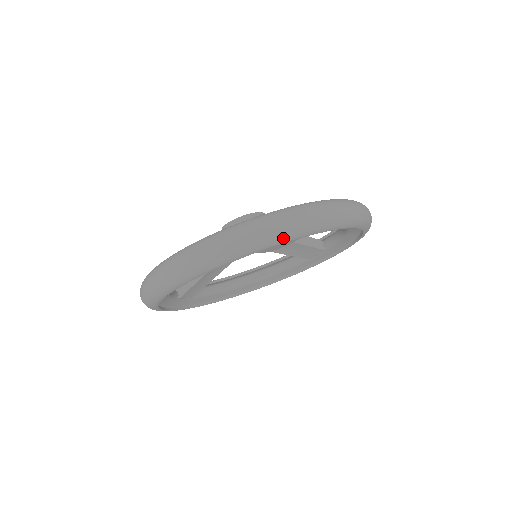
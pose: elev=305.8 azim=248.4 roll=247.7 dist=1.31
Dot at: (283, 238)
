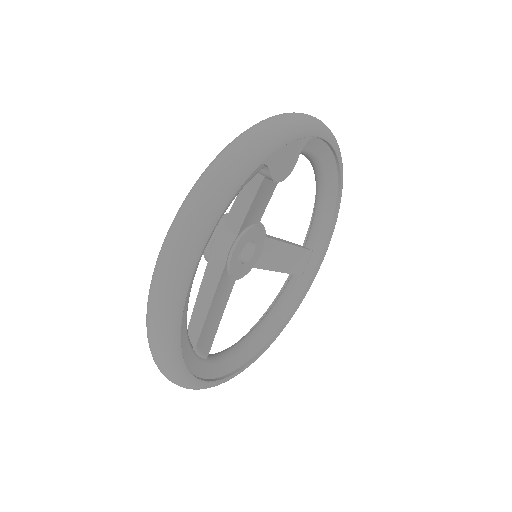
Dot at: (290, 131)
